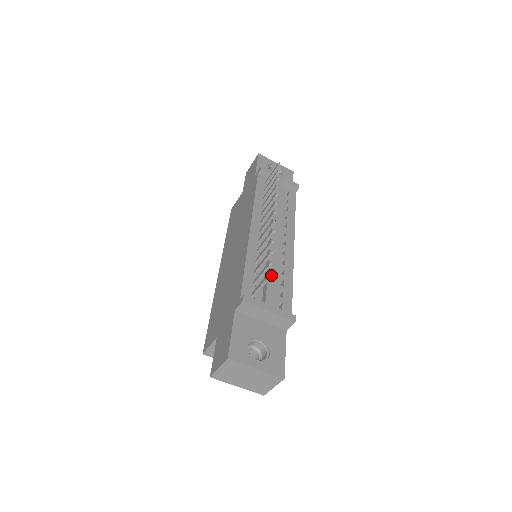
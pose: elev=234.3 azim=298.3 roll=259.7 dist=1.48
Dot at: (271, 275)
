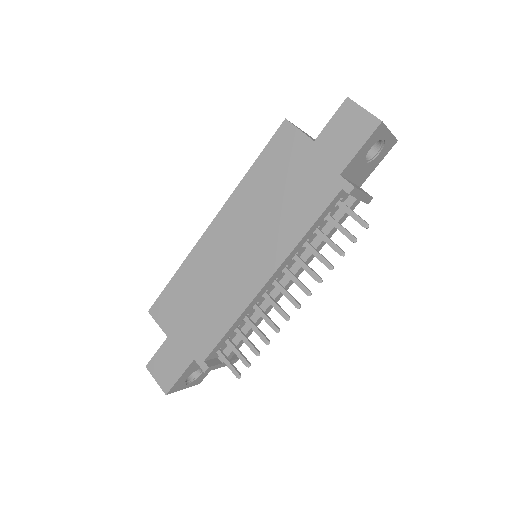
Dot at: occluded
